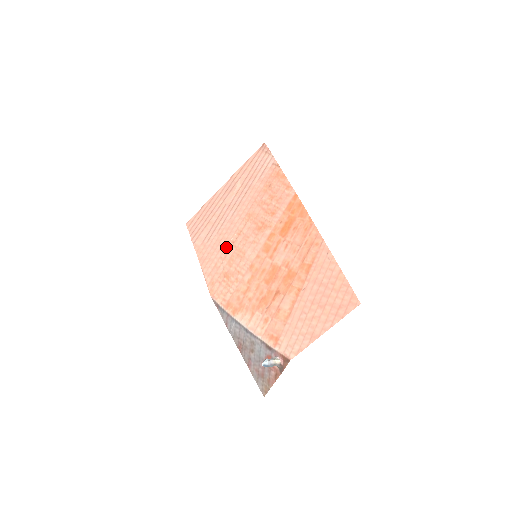
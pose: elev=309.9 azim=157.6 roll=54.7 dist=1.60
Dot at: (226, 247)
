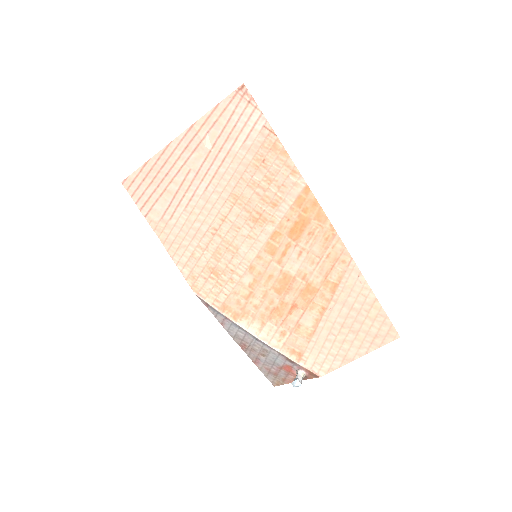
Dot at: (205, 234)
